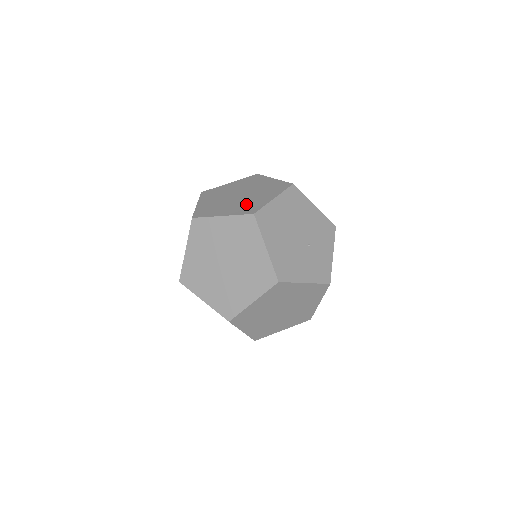
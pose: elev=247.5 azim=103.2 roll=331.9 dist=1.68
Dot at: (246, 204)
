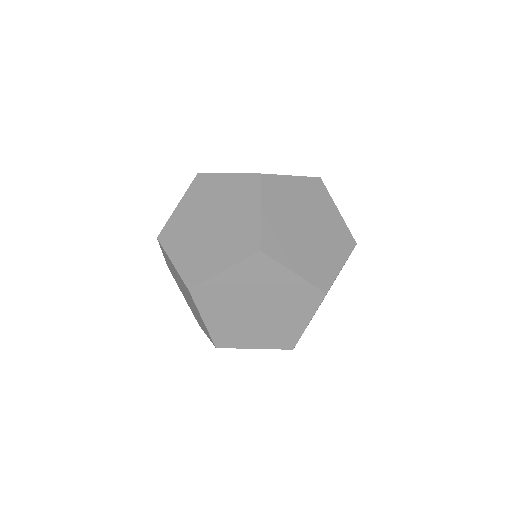
Dot at: (317, 261)
